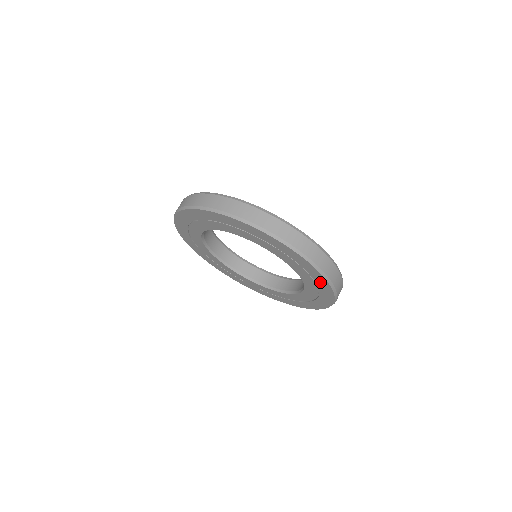
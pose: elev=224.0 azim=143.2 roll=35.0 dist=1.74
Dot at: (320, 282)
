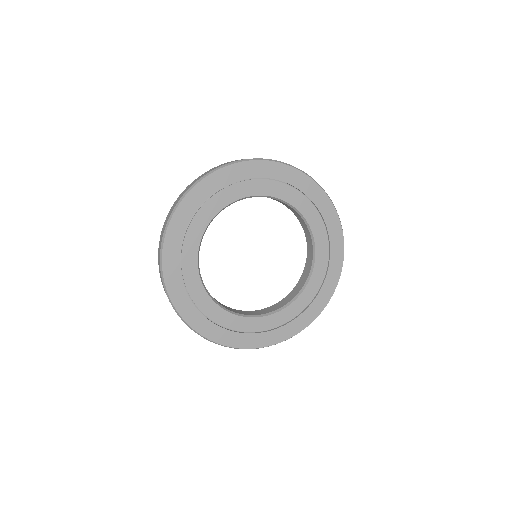
Dot at: (320, 300)
